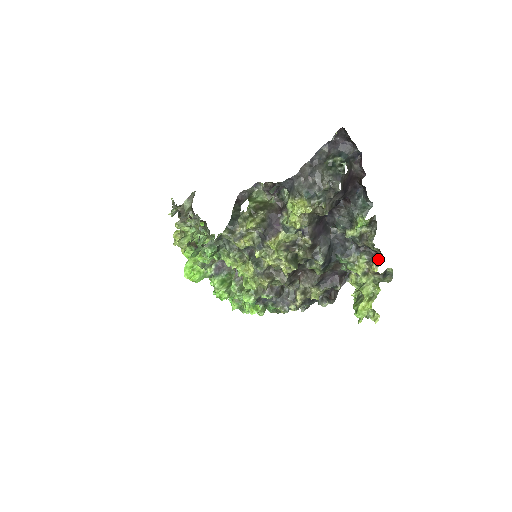
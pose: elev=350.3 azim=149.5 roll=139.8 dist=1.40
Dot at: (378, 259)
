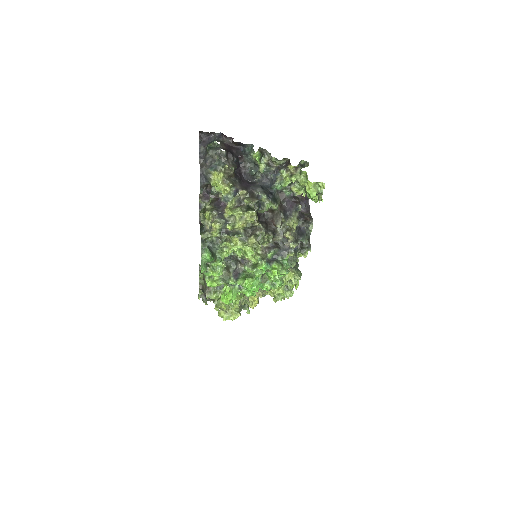
Dot at: (288, 163)
